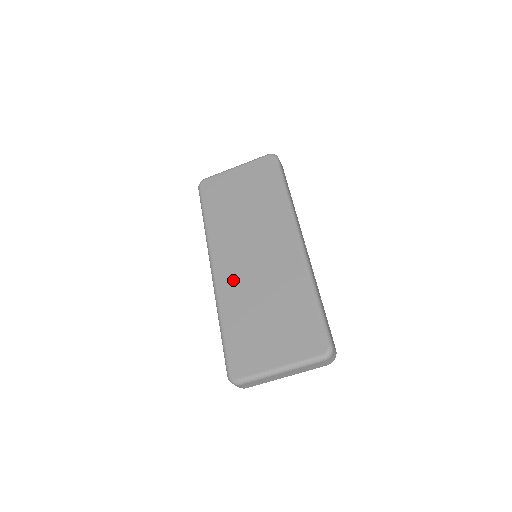
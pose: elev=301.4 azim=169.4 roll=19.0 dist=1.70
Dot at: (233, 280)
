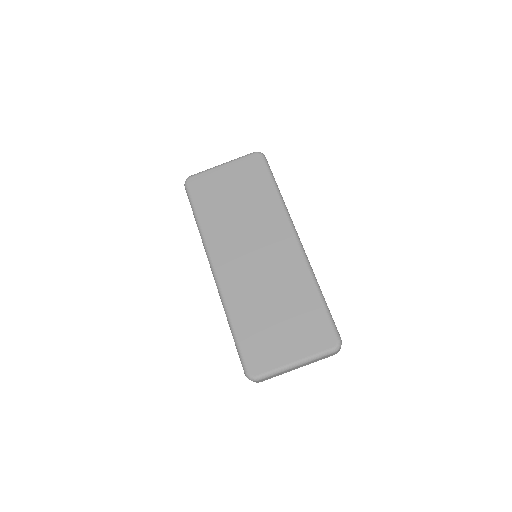
Dot at: (237, 281)
